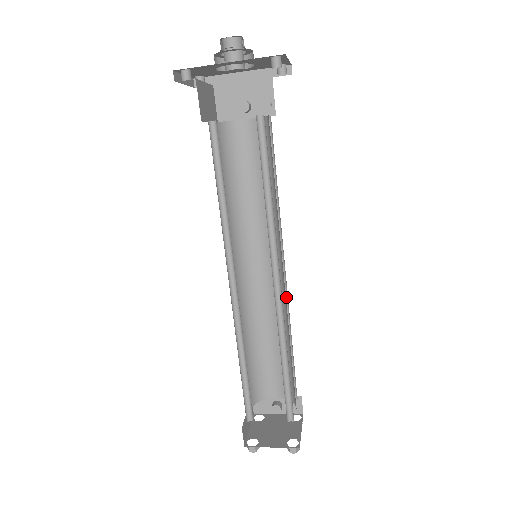
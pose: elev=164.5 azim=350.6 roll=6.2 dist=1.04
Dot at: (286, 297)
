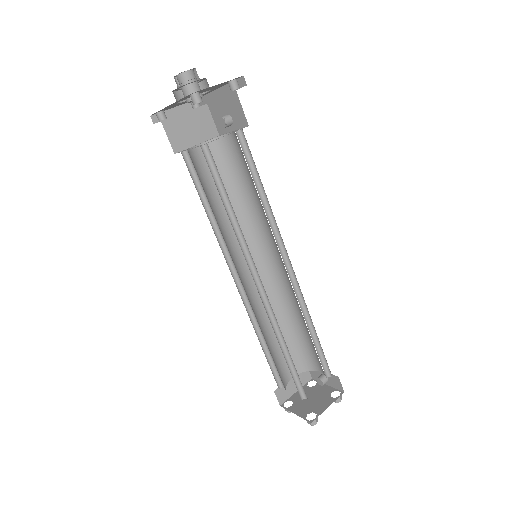
Dot at: occluded
